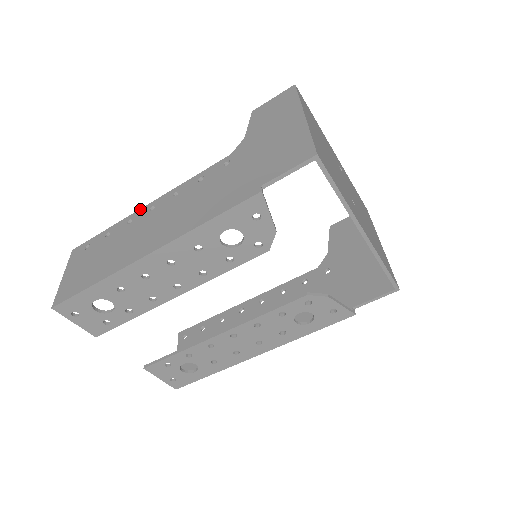
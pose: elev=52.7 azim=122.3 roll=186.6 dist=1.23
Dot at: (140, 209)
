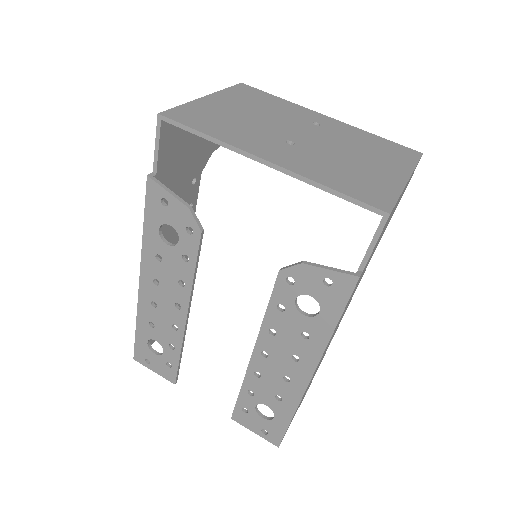
Dot at: occluded
